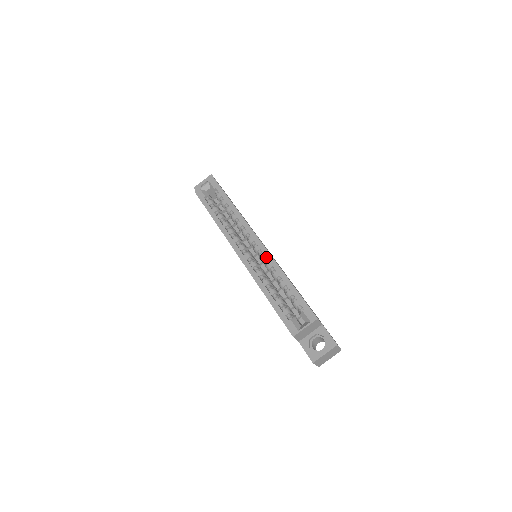
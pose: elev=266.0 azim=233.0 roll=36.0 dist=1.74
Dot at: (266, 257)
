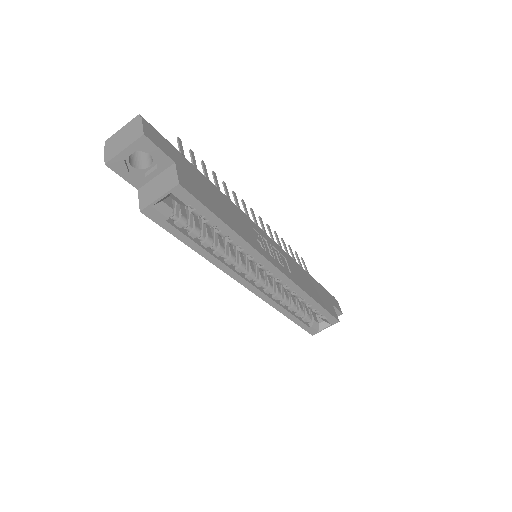
Dot at: occluded
